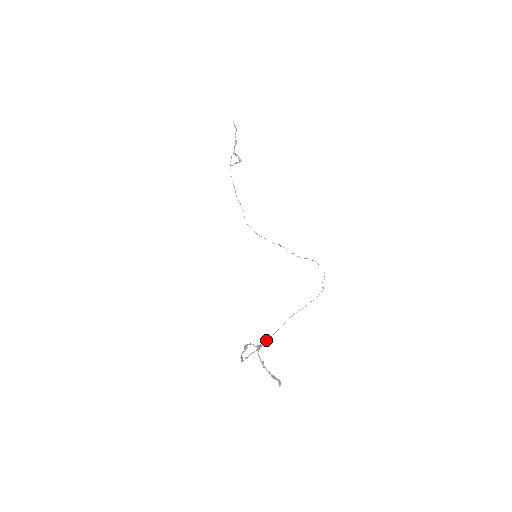
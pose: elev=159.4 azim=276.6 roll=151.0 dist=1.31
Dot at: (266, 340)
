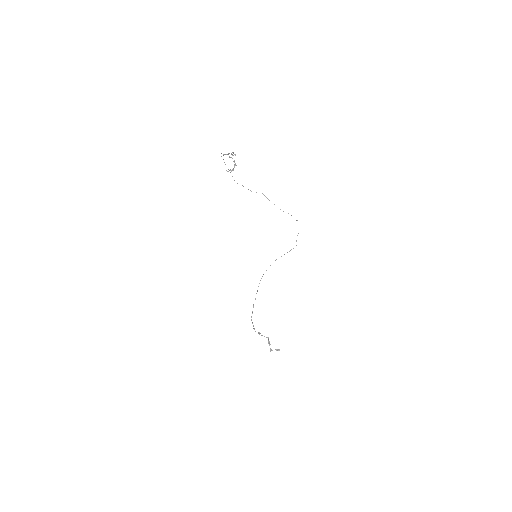
Dot at: (259, 283)
